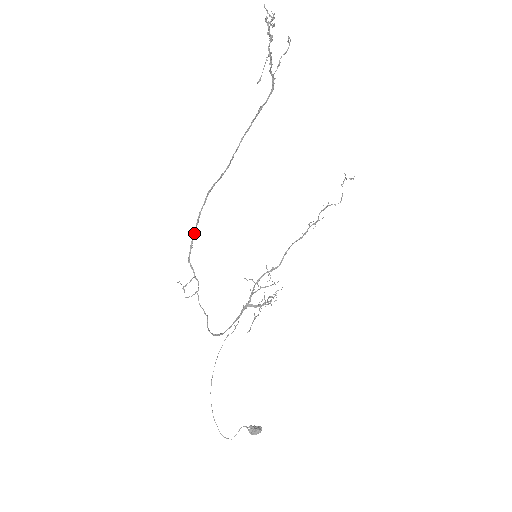
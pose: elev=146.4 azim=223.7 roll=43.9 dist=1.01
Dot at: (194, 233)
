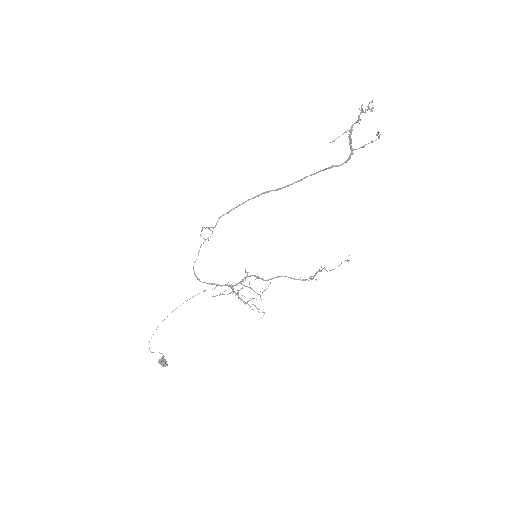
Dot at: occluded
